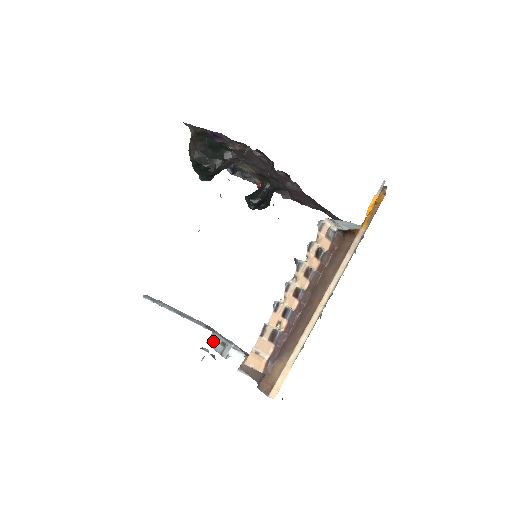
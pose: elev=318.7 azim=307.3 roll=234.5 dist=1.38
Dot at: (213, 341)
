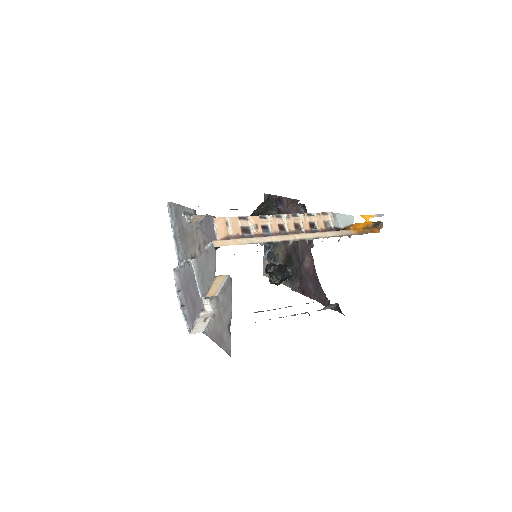
Dot at: occluded
